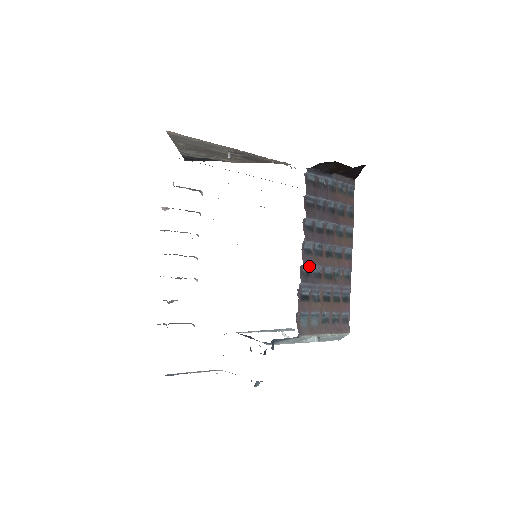
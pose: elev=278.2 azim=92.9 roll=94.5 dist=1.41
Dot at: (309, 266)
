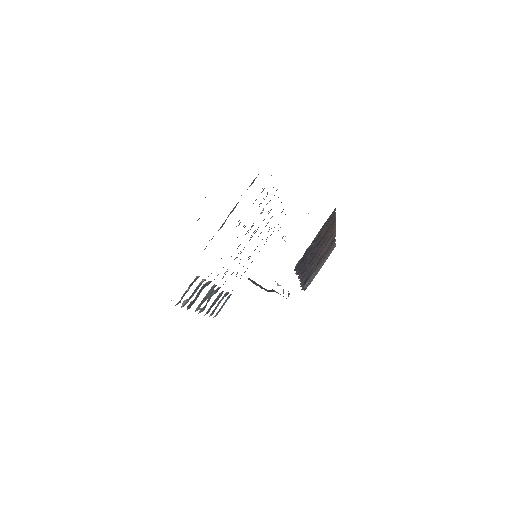
Dot at: (306, 275)
